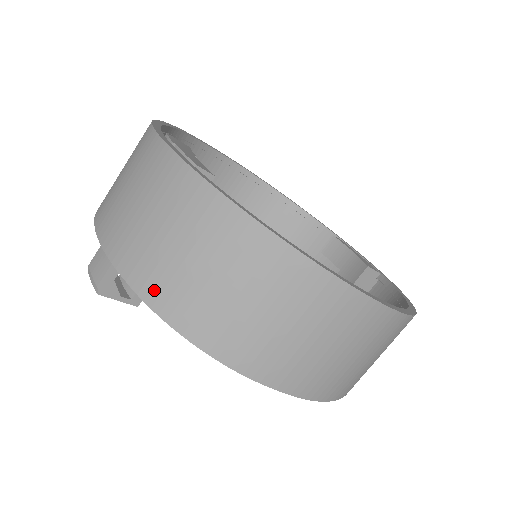
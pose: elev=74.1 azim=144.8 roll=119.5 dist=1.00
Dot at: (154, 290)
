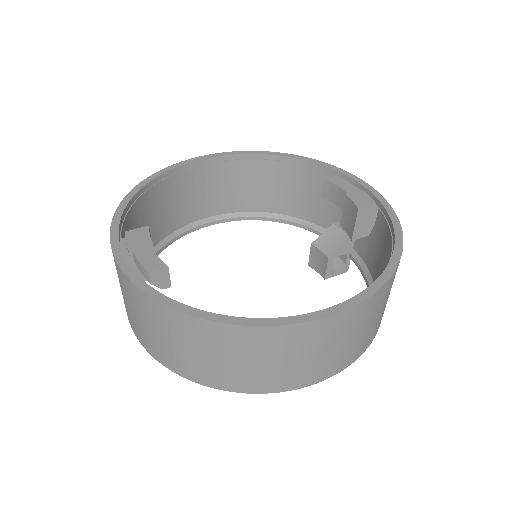
Dot at: (176, 367)
